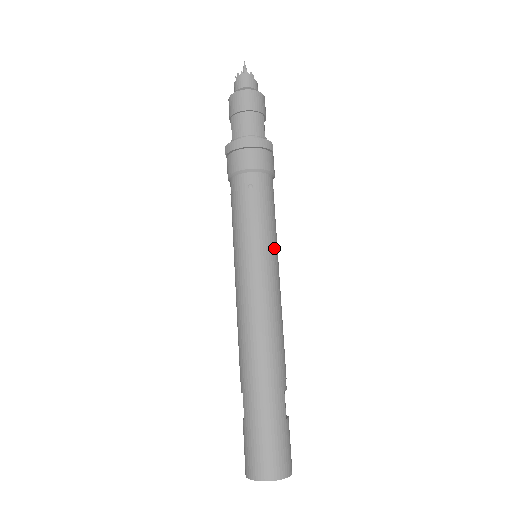
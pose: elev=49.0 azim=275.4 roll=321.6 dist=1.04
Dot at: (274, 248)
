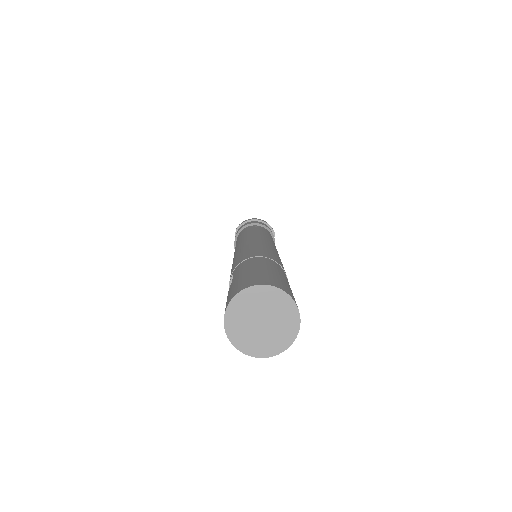
Dot at: (275, 246)
